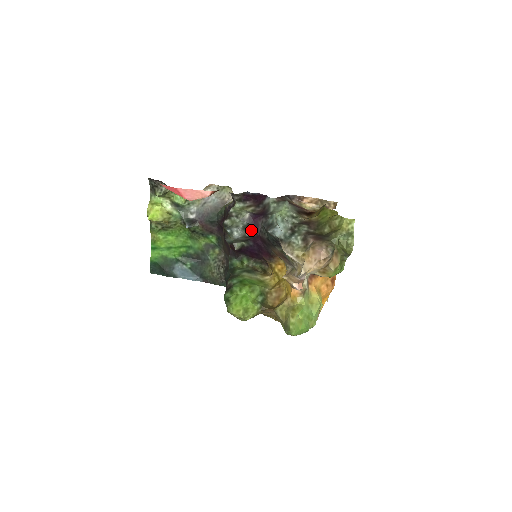
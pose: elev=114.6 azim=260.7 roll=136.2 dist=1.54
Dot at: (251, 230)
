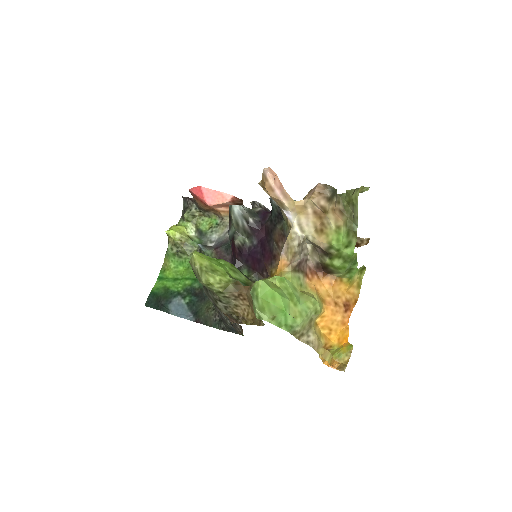
Dot at: (257, 219)
